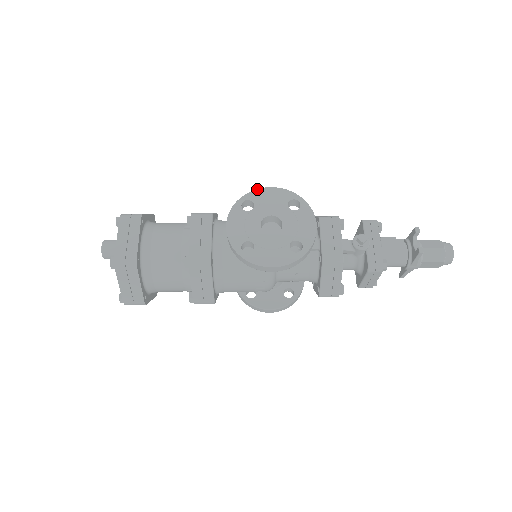
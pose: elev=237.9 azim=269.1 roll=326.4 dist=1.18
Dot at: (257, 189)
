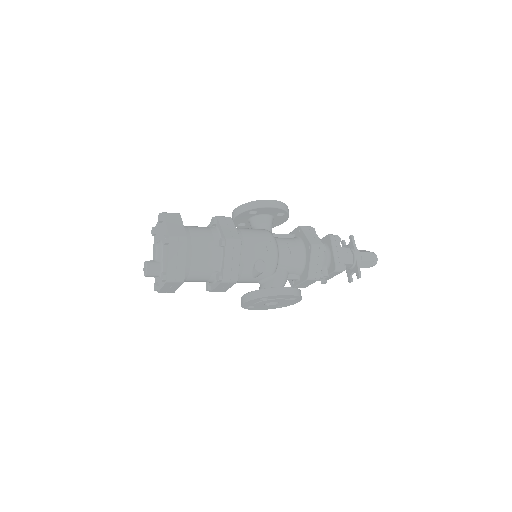
Dot at: (276, 296)
